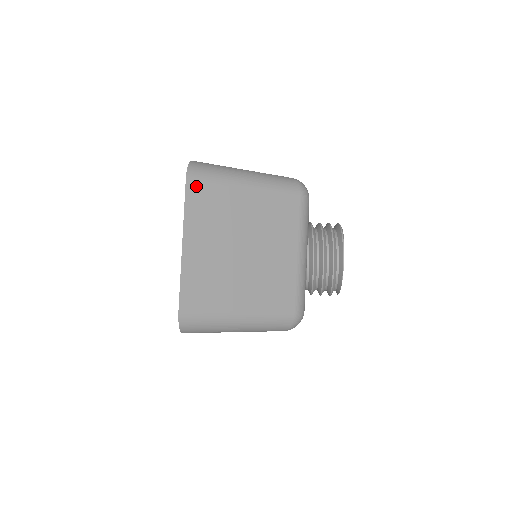
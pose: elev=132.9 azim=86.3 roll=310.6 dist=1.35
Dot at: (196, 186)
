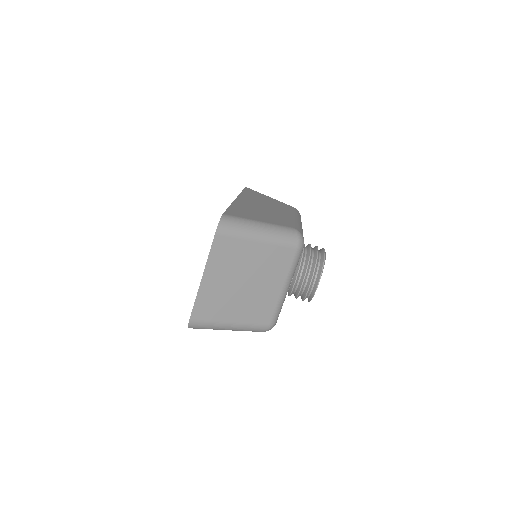
Dot at: (221, 240)
